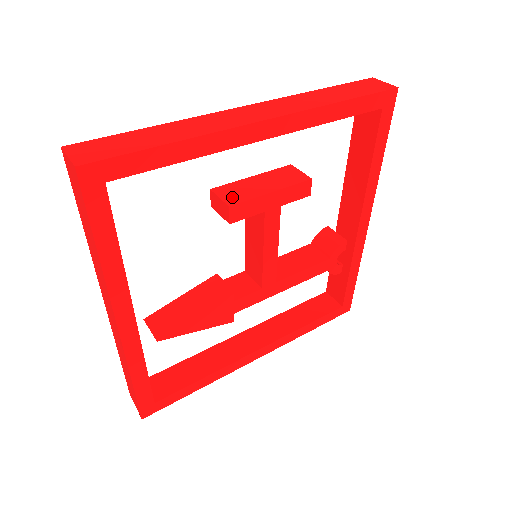
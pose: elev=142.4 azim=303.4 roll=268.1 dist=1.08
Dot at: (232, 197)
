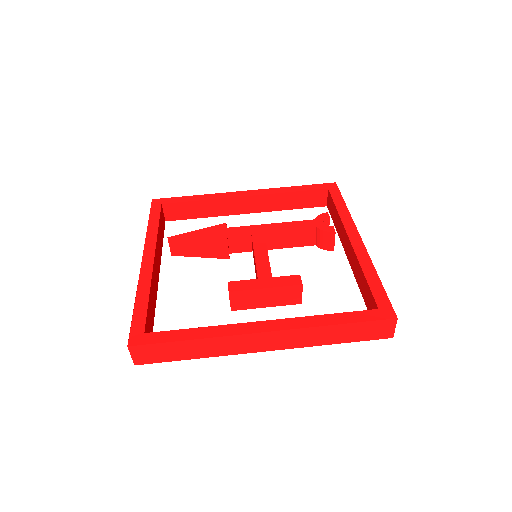
Dot at: (238, 304)
